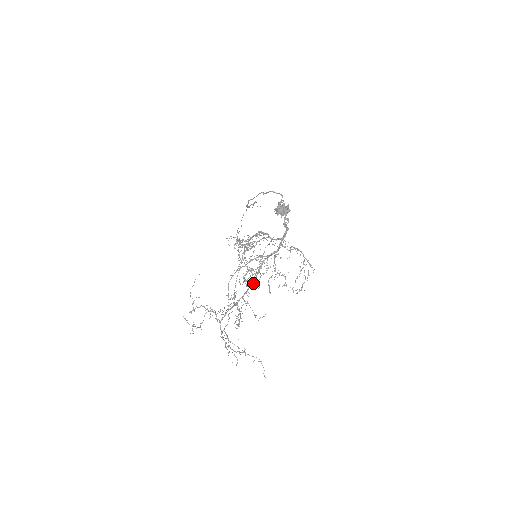
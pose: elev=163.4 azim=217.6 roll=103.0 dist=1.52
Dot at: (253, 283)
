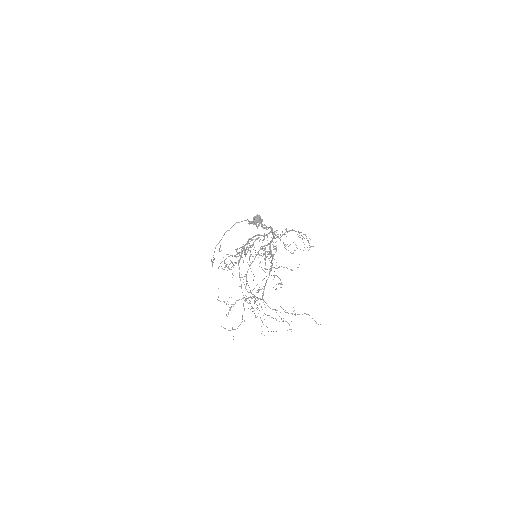
Dot at: (272, 259)
